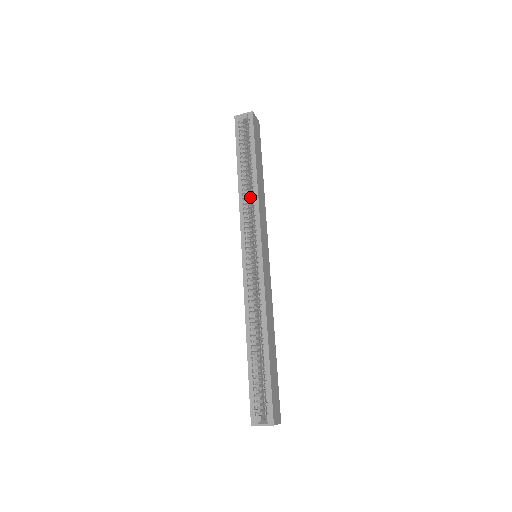
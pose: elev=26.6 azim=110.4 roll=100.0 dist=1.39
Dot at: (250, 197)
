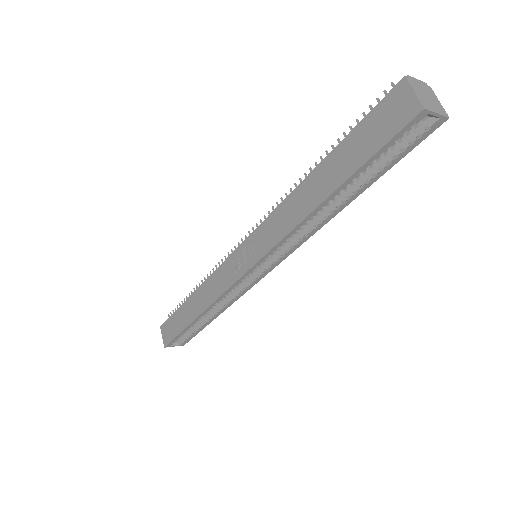
Dot at: occluded
